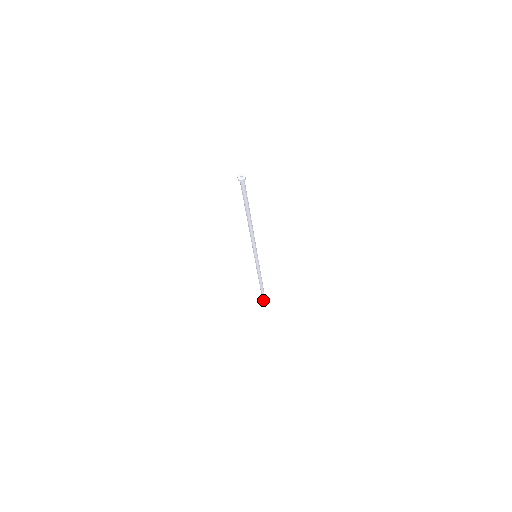
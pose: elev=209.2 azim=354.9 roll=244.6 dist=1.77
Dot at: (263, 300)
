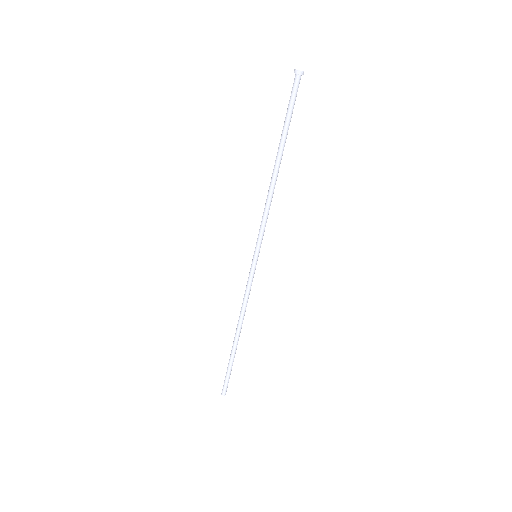
Dot at: (228, 377)
